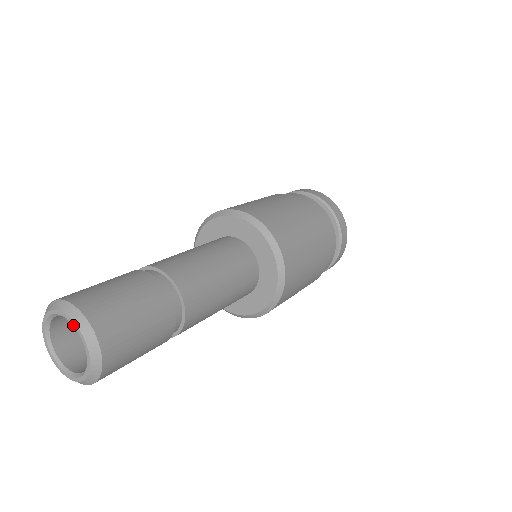
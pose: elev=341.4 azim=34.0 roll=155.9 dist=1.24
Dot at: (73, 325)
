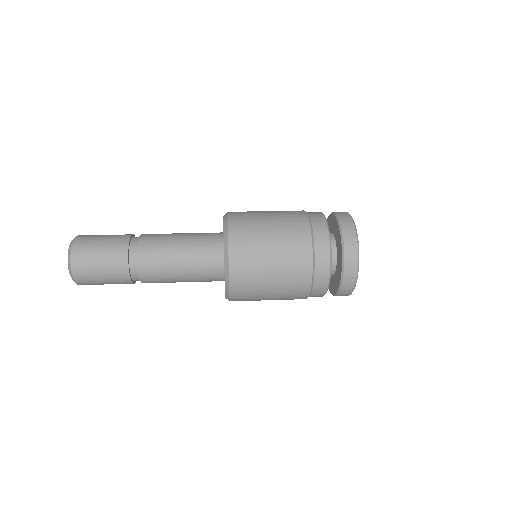
Dot at: occluded
